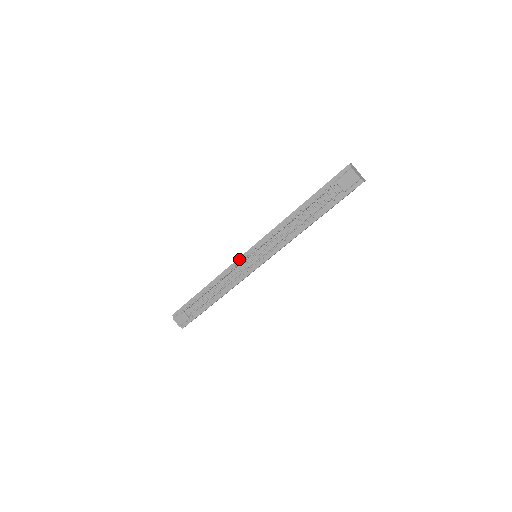
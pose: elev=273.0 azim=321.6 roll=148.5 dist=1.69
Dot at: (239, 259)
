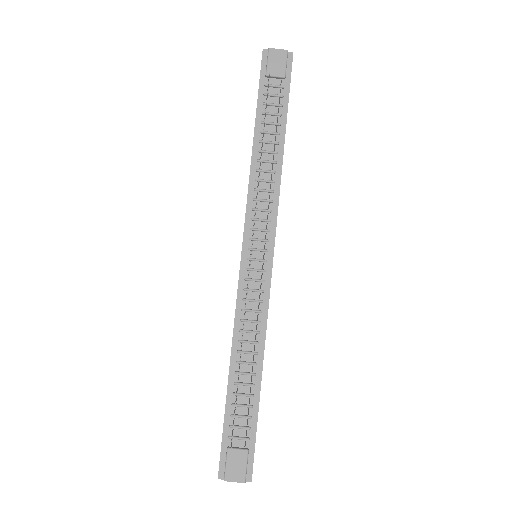
Dot at: (240, 276)
